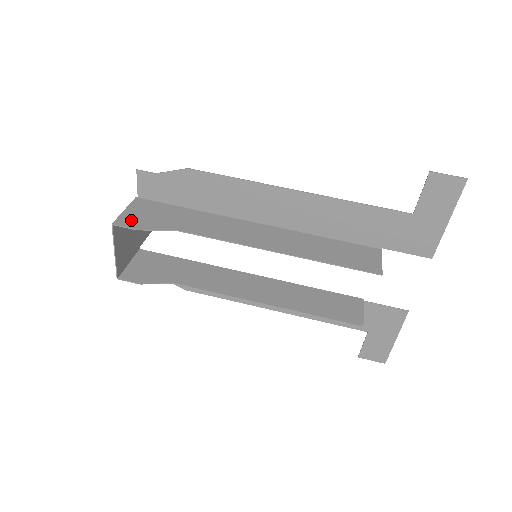
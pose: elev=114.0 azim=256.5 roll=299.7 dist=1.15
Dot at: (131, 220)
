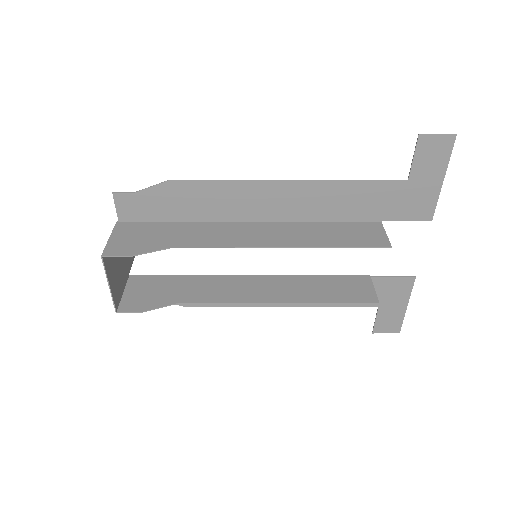
Dot at: (120, 247)
